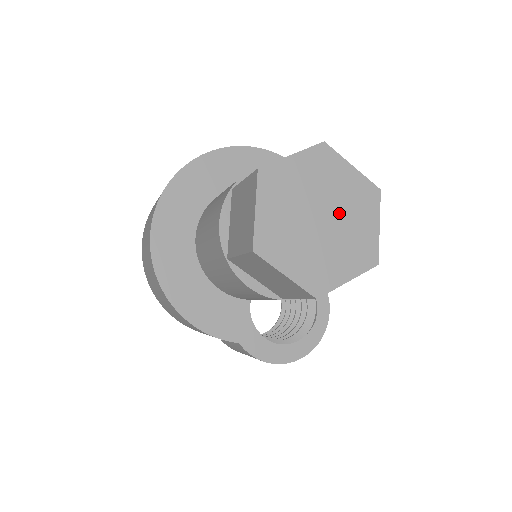
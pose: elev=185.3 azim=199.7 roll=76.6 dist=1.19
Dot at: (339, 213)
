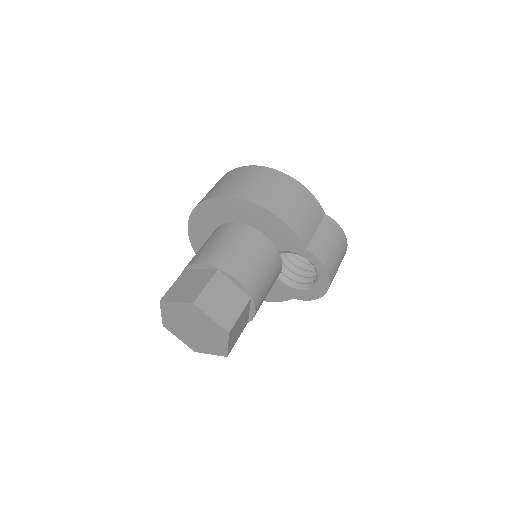
Dot at: (195, 323)
